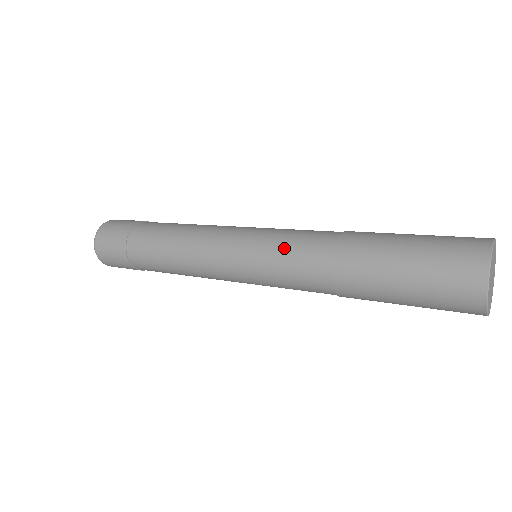
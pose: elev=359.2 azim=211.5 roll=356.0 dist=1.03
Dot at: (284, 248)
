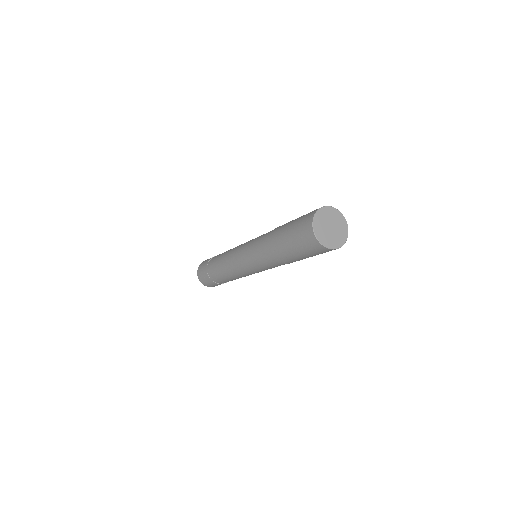
Dot at: (256, 239)
